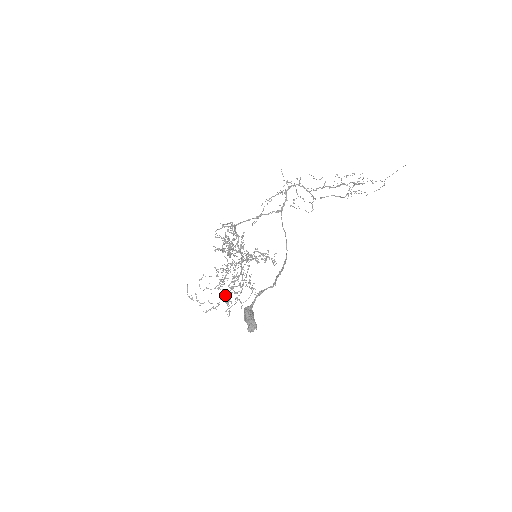
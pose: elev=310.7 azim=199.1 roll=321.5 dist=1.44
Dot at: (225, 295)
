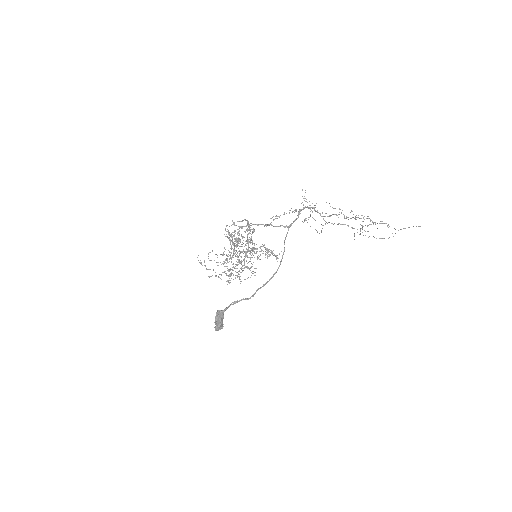
Dot at: occluded
